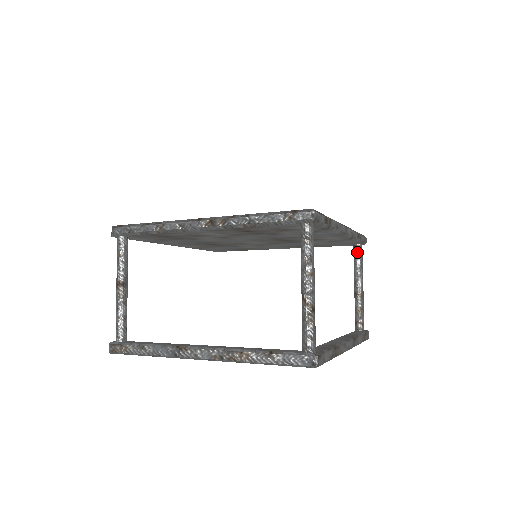
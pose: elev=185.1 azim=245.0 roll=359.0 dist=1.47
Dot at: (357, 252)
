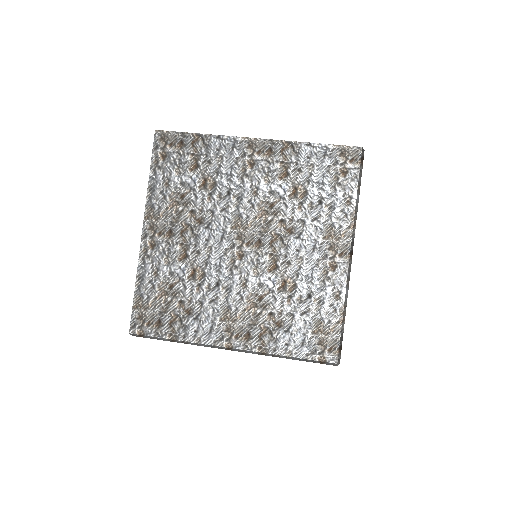
Dot at: occluded
